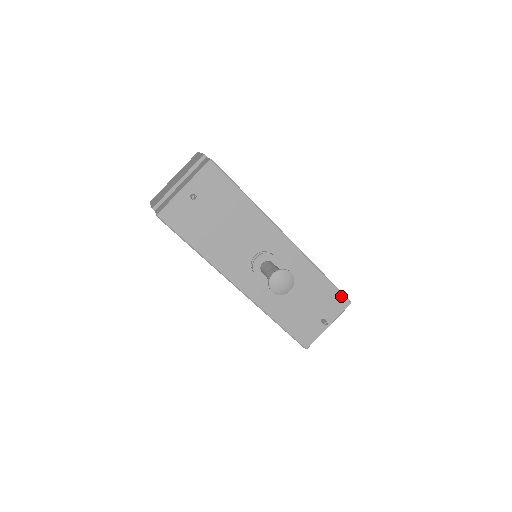
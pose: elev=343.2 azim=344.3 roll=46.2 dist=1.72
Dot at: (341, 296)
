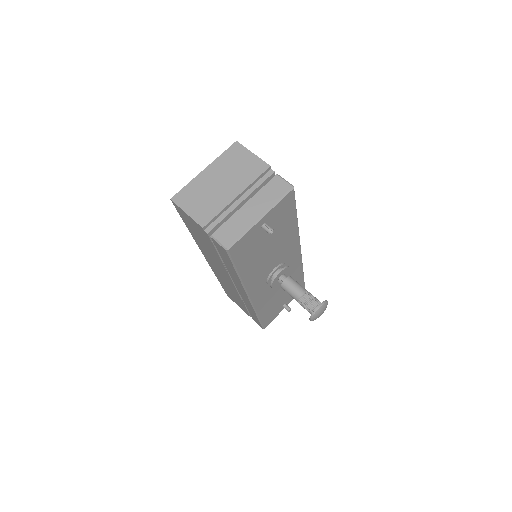
Dot at: (303, 284)
